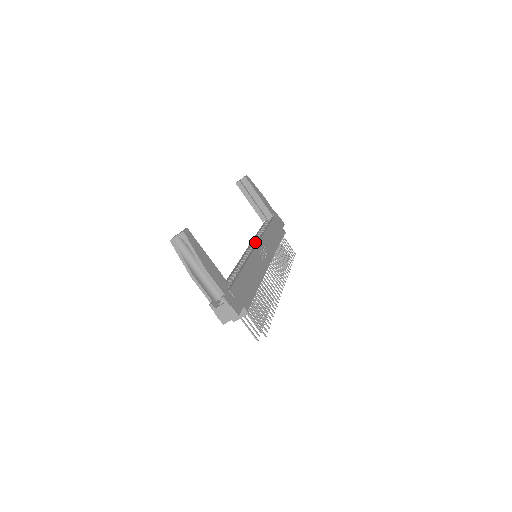
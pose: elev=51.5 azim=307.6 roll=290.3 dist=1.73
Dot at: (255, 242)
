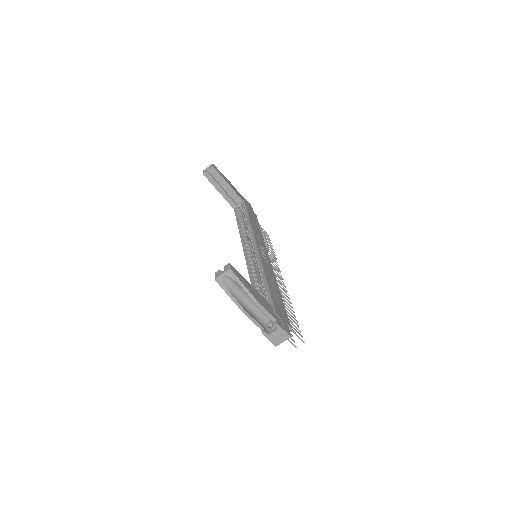
Dot at: (247, 239)
